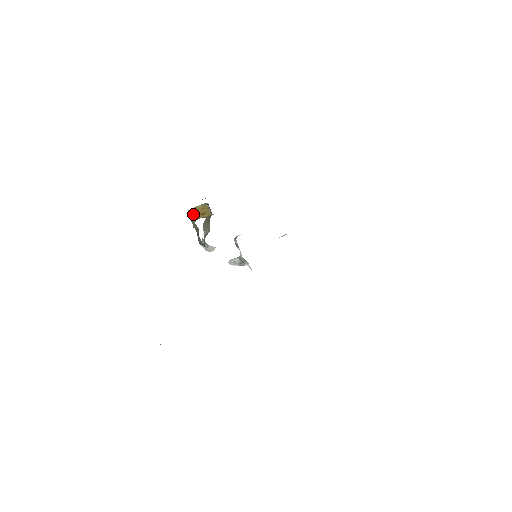
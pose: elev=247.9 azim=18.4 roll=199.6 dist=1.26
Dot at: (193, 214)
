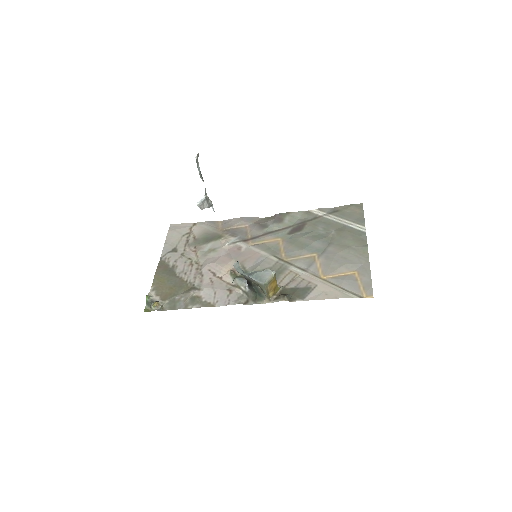
Dot at: (269, 290)
